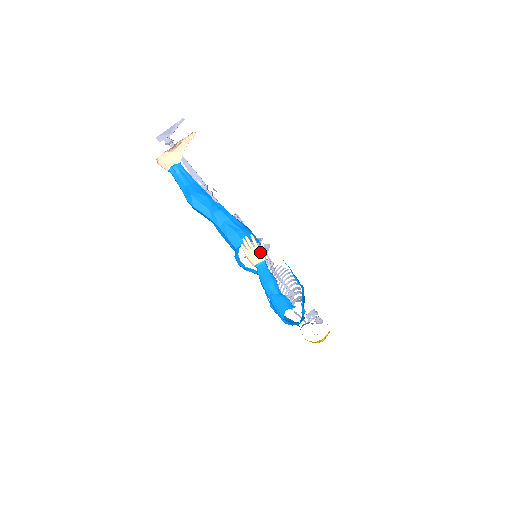
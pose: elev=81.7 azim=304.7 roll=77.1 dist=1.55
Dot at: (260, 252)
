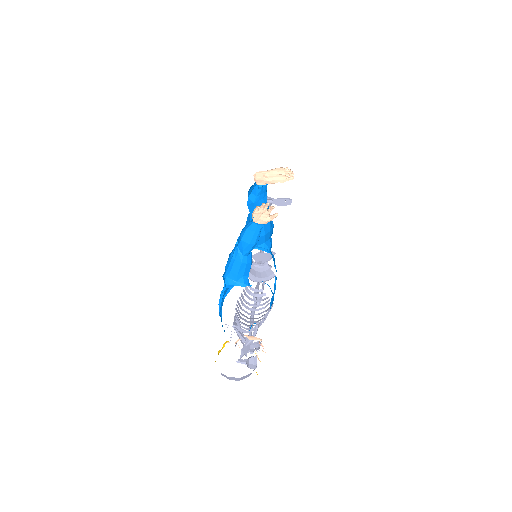
Dot at: (268, 218)
